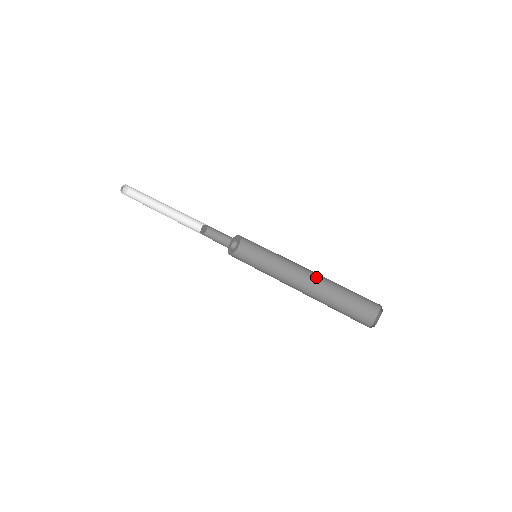
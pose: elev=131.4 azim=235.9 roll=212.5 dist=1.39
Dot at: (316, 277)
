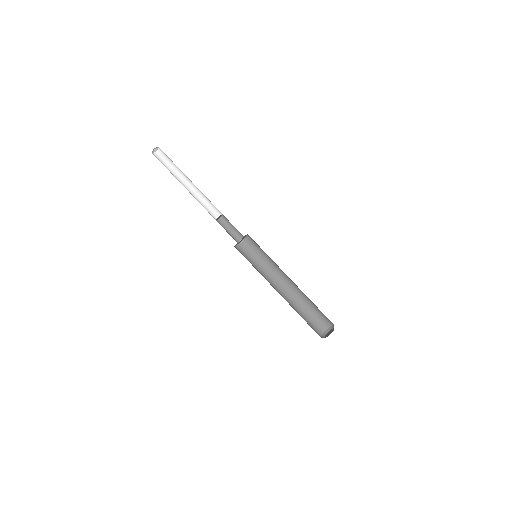
Dot at: occluded
